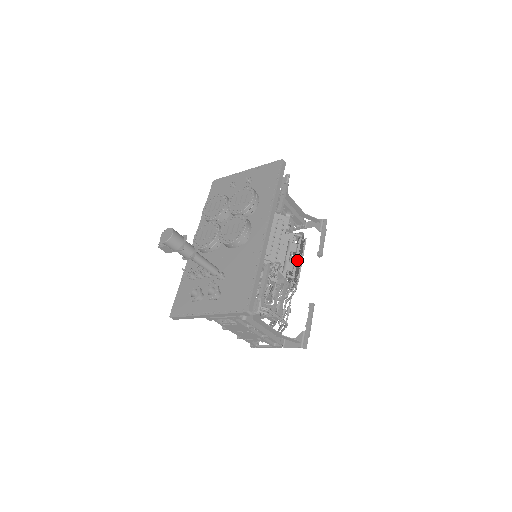
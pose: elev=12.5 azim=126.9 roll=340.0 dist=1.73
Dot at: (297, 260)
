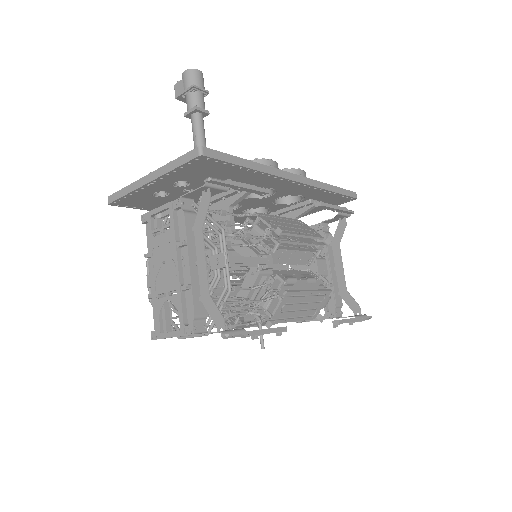
Dot at: occluded
